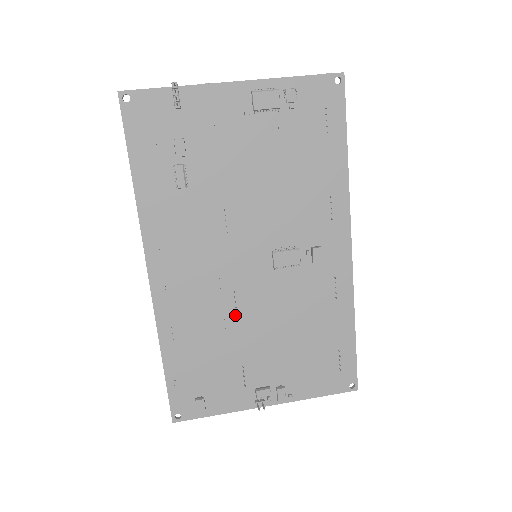
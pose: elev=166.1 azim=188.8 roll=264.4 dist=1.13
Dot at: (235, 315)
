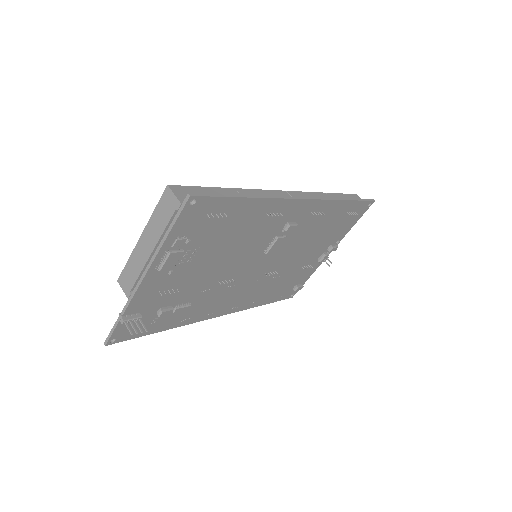
Dot at: (276, 272)
